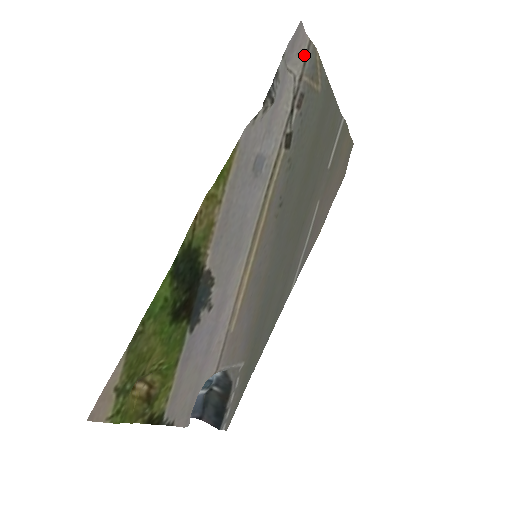
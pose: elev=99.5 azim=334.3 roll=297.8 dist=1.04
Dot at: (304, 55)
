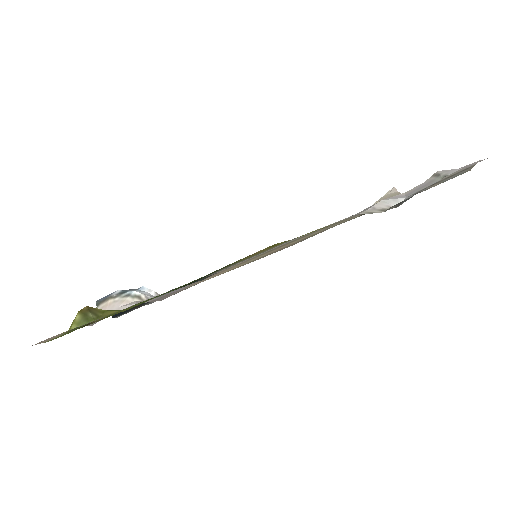
Dot at: (457, 172)
